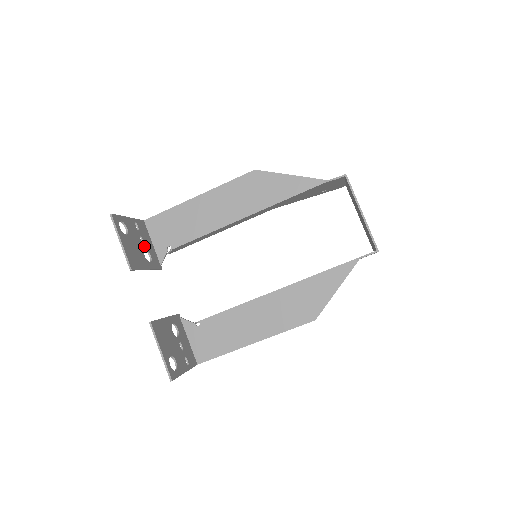
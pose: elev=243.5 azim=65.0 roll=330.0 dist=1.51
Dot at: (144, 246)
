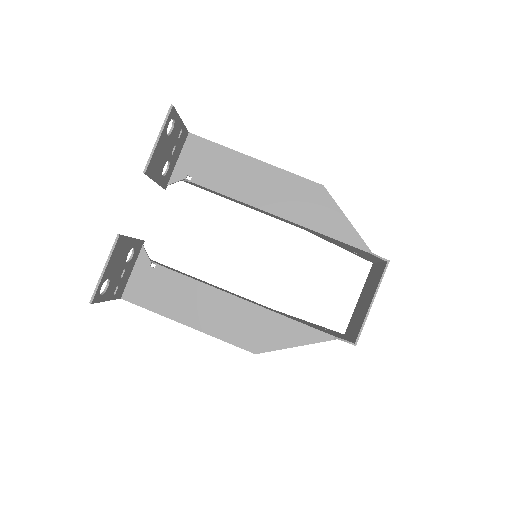
Dot at: (171, 157)
